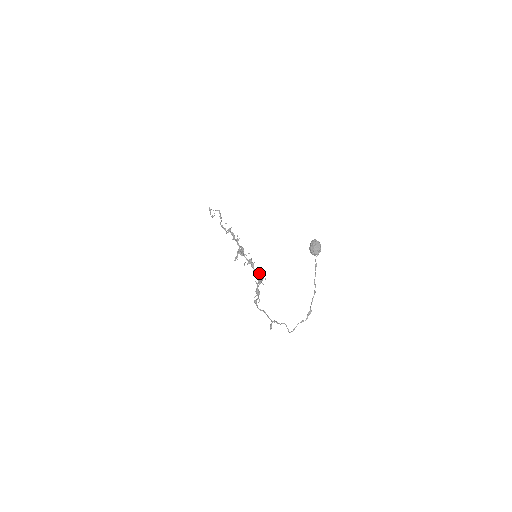
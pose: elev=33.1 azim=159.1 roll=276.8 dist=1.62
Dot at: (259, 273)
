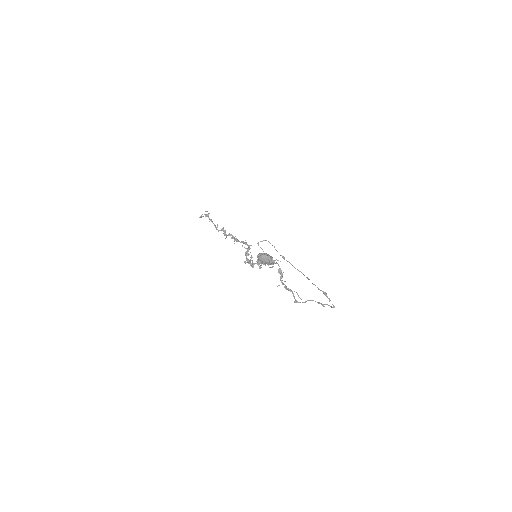
Dot at: (273, 264)
